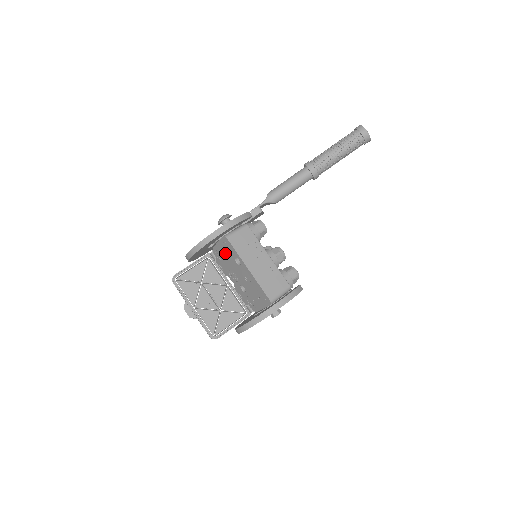
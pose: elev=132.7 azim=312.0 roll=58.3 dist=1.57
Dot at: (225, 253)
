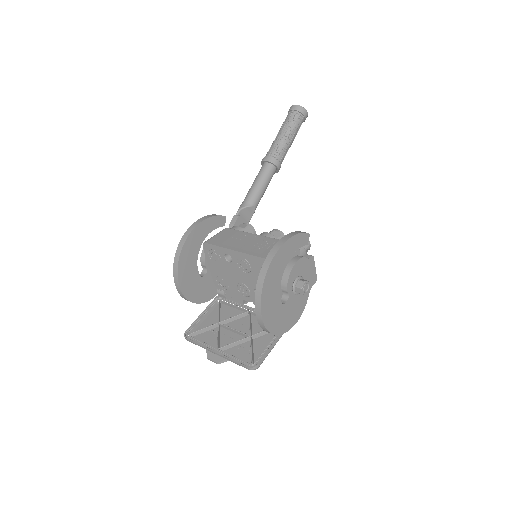
Dot at: (219, 268)
